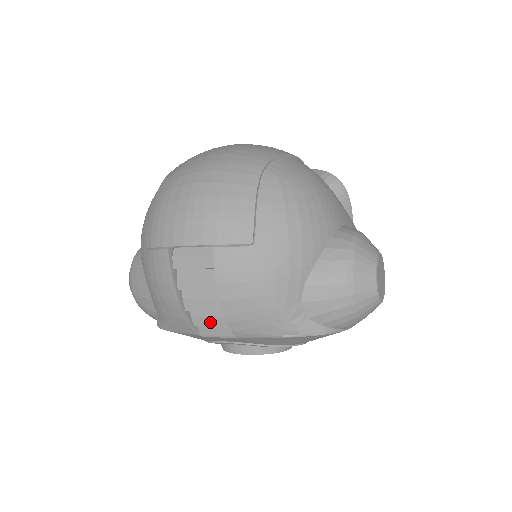
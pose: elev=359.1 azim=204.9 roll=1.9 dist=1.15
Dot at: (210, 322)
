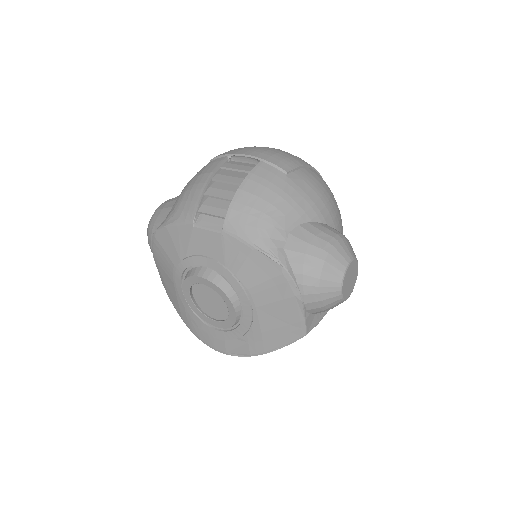
Dot at: (213, 211)
